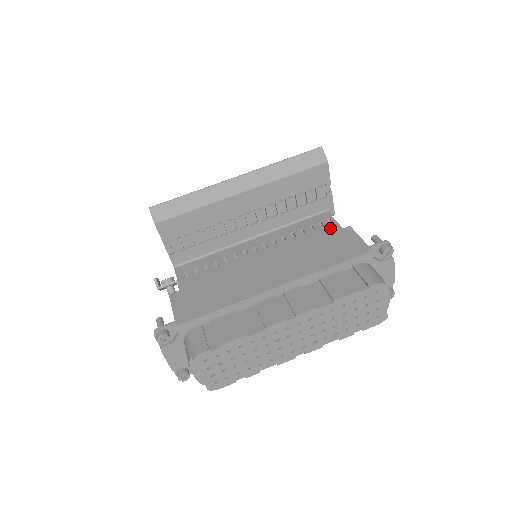
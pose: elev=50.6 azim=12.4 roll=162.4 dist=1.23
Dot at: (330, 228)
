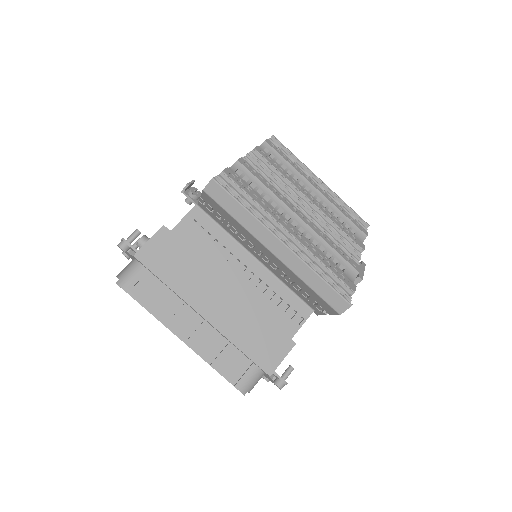
Dot at: (290, 325)
